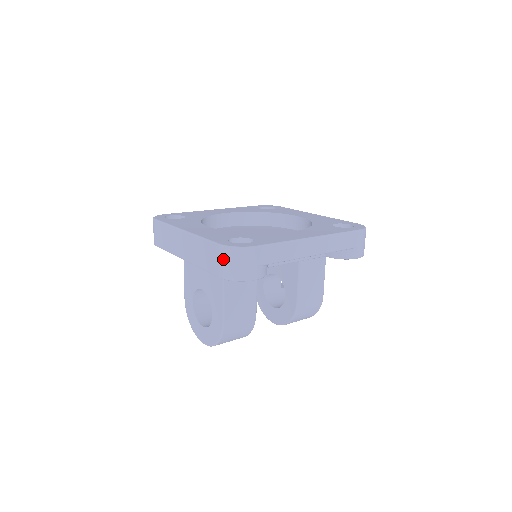
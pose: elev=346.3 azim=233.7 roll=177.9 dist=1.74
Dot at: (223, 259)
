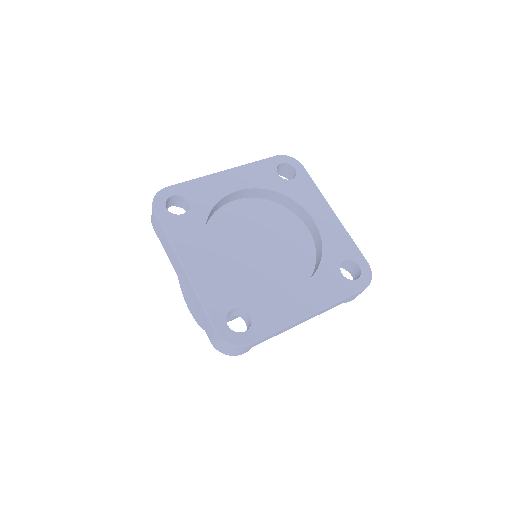
Dot at: (217, 342)
